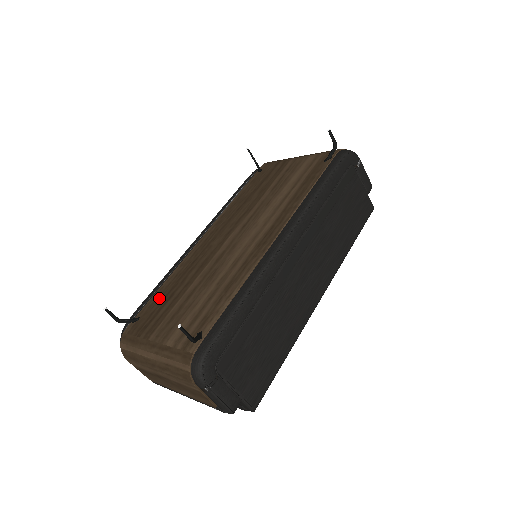
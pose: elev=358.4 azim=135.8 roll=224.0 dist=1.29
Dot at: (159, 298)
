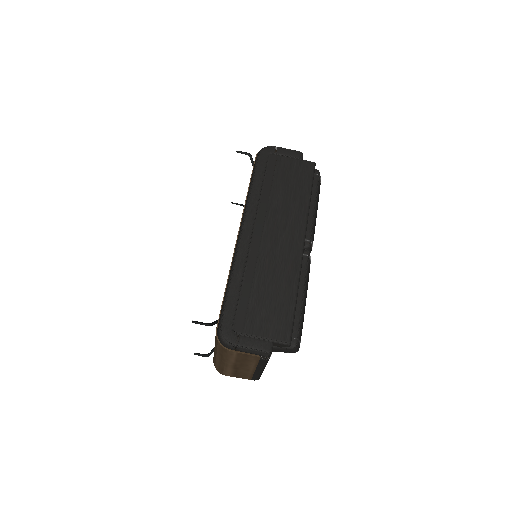
Dot at: occluded
